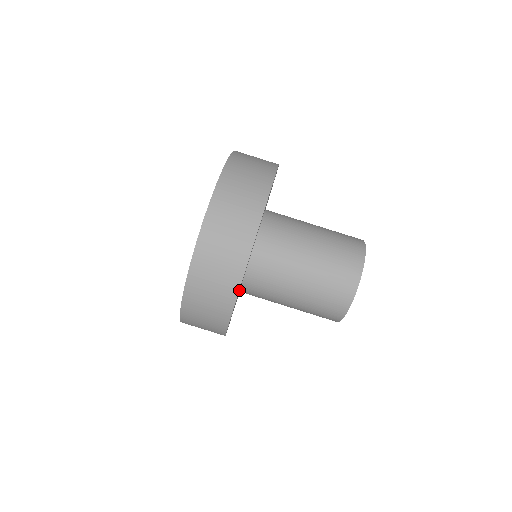
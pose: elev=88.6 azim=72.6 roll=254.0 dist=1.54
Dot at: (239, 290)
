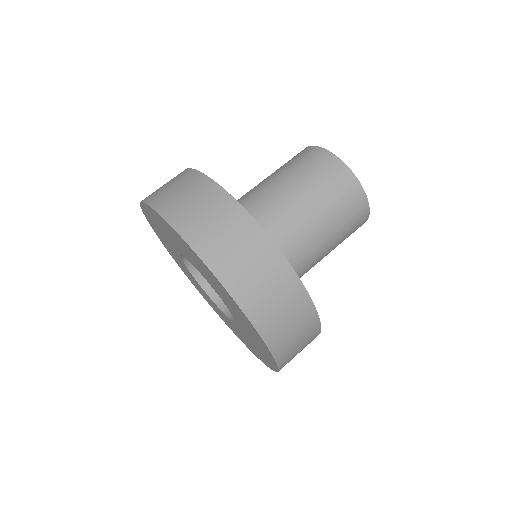
Dot at: occluded
